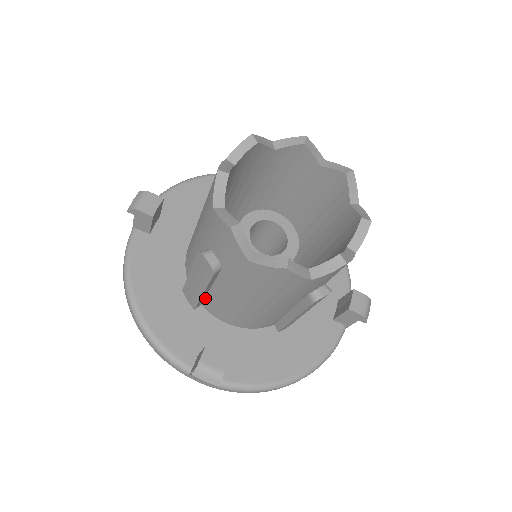
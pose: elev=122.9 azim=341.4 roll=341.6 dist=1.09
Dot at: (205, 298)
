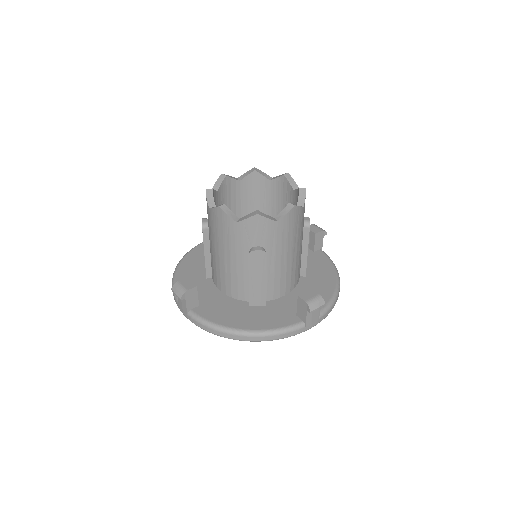
Dot at: occluded
